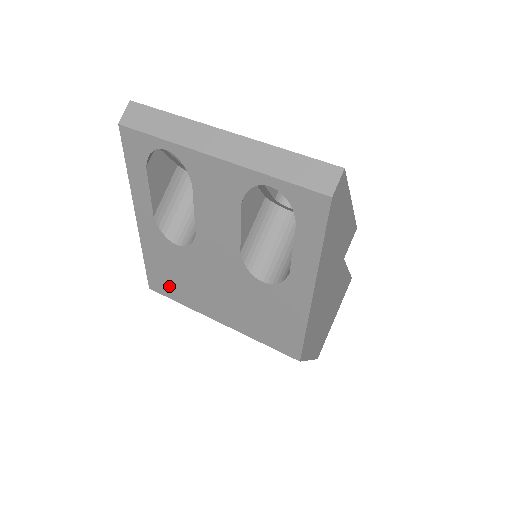
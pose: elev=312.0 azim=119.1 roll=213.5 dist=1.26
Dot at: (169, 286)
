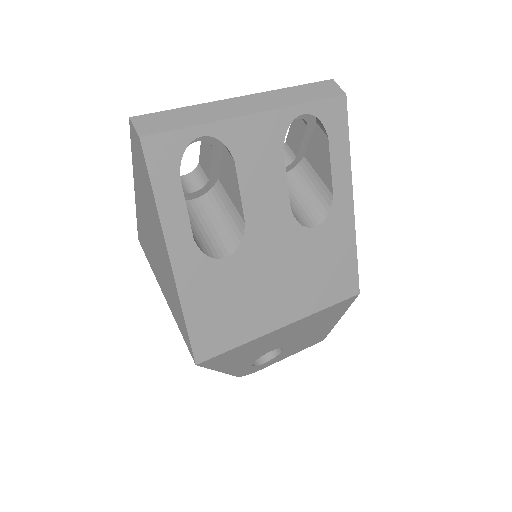
Dot at: (222, 332)
